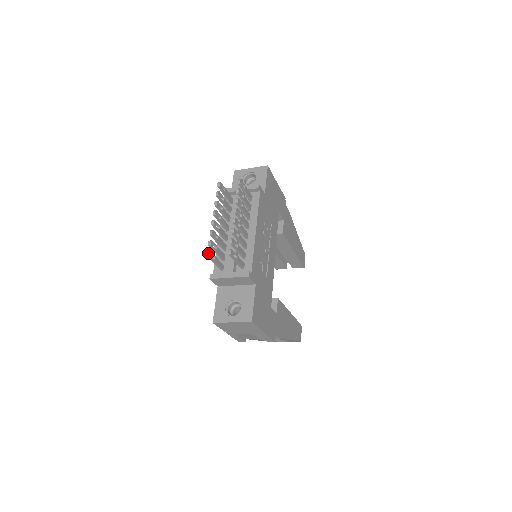
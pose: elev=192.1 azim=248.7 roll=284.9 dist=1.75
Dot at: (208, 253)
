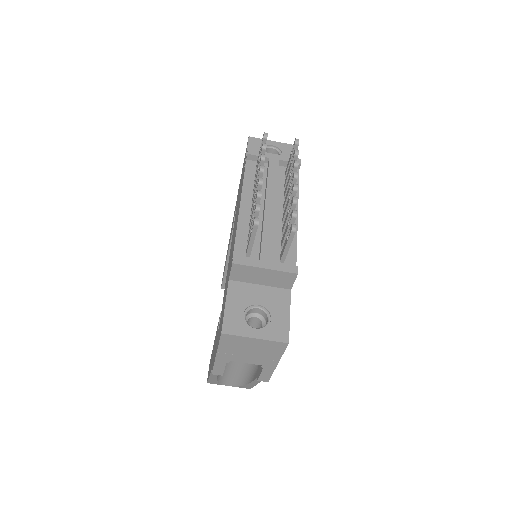
Dot at: (258, 220)
